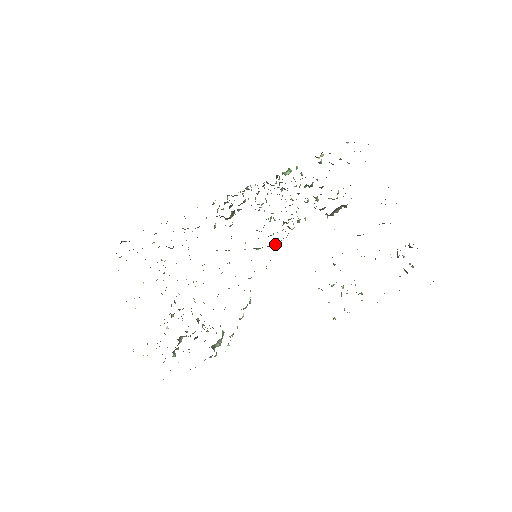
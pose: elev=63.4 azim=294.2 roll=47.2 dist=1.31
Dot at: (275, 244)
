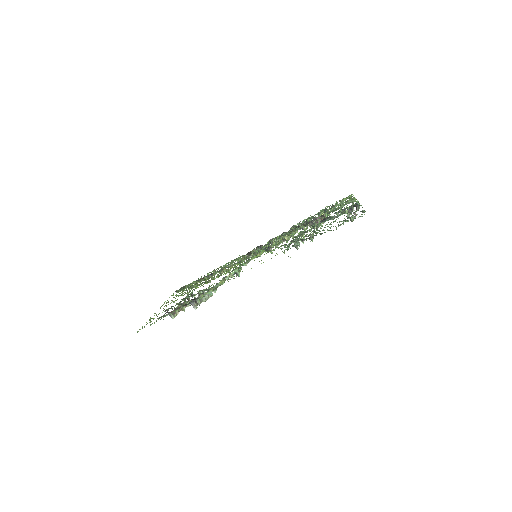
Dot at: (270, 246)
